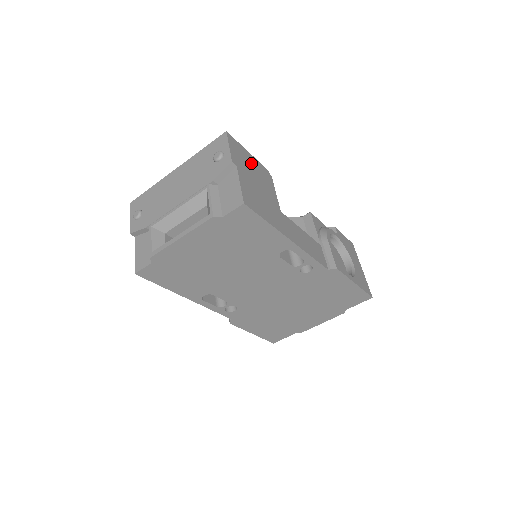
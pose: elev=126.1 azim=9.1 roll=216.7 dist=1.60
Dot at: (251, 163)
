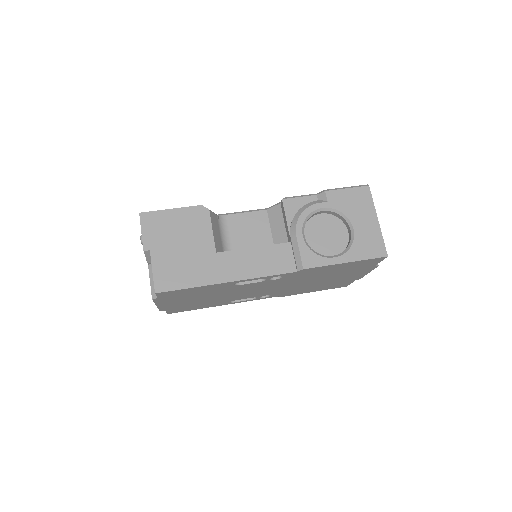
Dot at: (174, 223)
